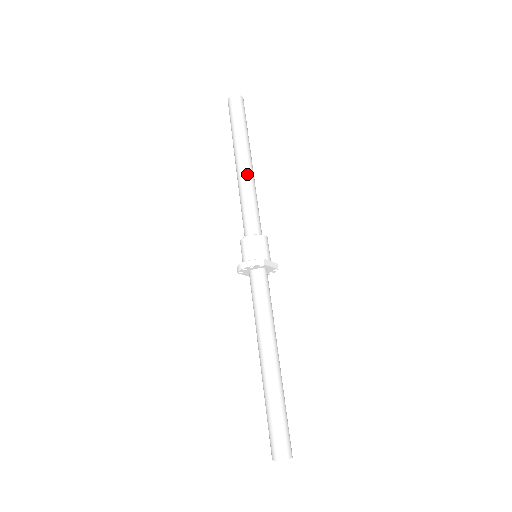
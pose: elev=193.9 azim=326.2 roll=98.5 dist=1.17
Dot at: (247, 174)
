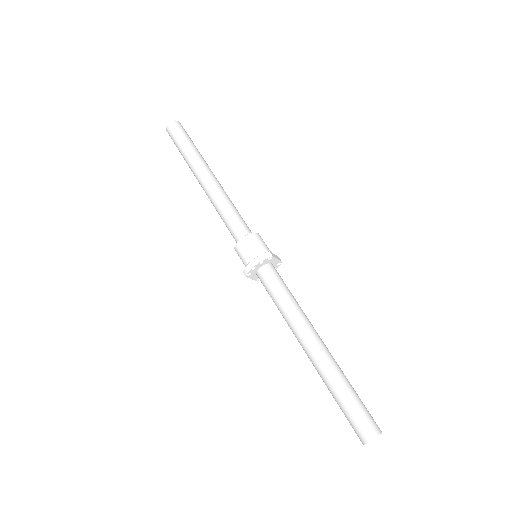
Dot at: (216, 185)
